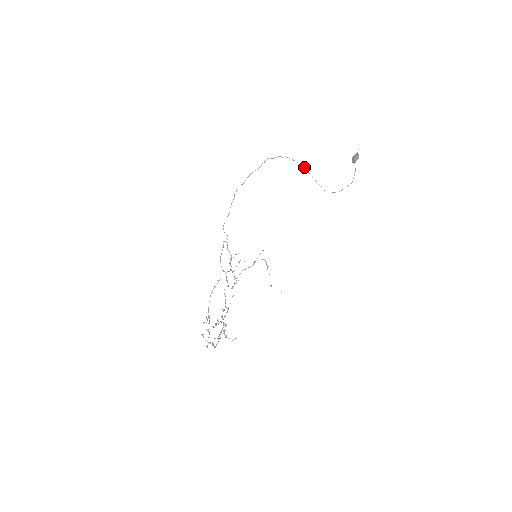
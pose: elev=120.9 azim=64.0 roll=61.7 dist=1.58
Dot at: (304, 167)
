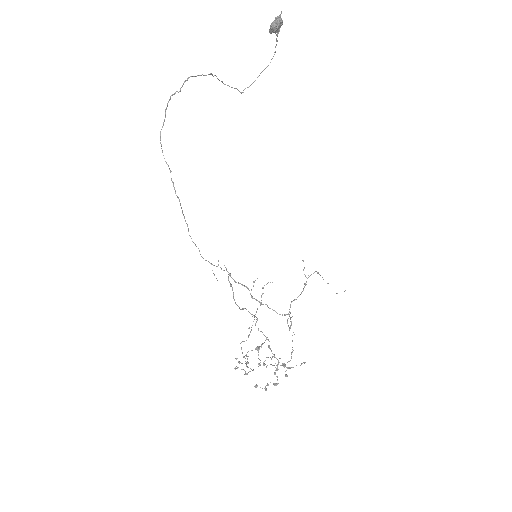
Dot at: occluded
